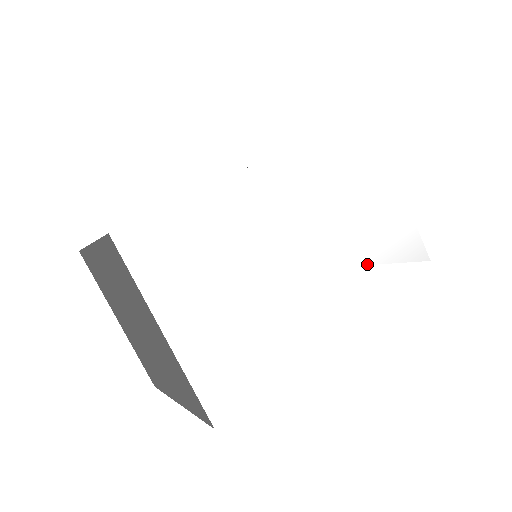
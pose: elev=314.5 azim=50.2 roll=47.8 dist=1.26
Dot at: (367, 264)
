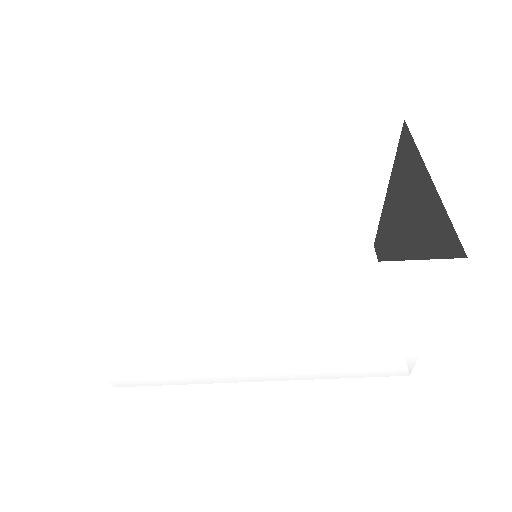
Dot at: (329, 359)
